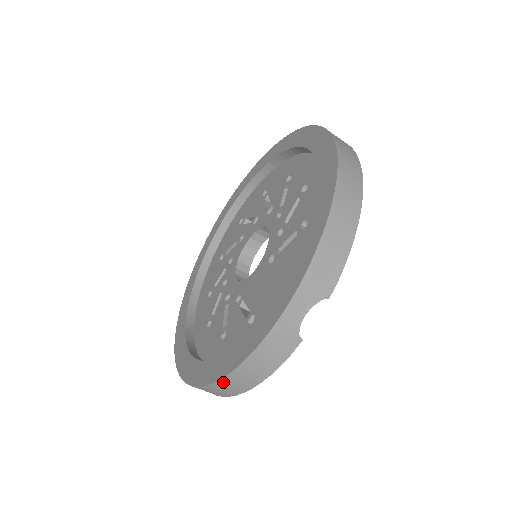
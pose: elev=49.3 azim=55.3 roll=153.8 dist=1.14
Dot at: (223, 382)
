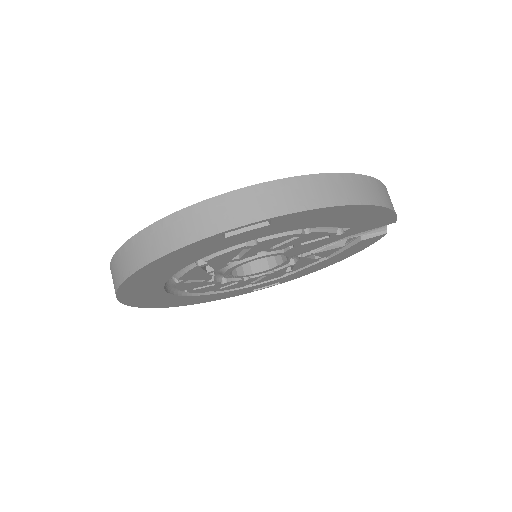
Dot at: (372, 181)
